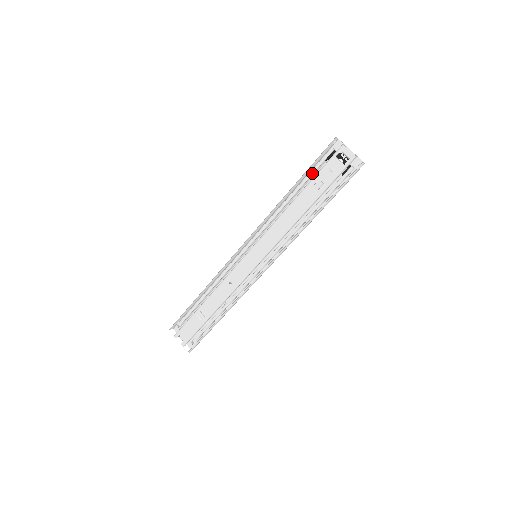
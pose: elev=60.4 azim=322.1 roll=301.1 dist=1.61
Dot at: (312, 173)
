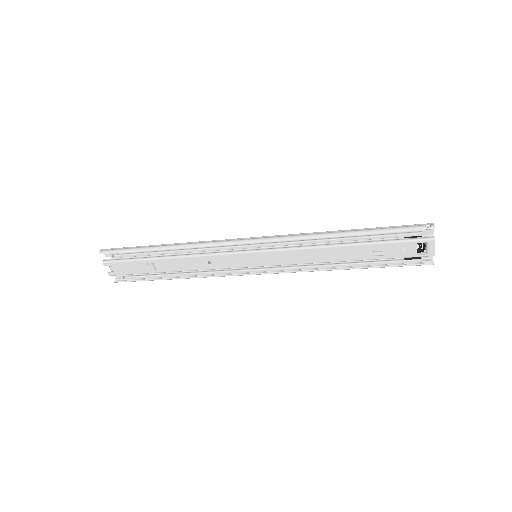
Dot at: (381, 238)
